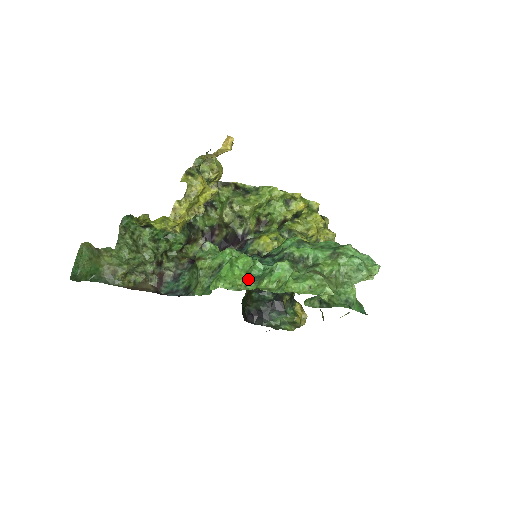
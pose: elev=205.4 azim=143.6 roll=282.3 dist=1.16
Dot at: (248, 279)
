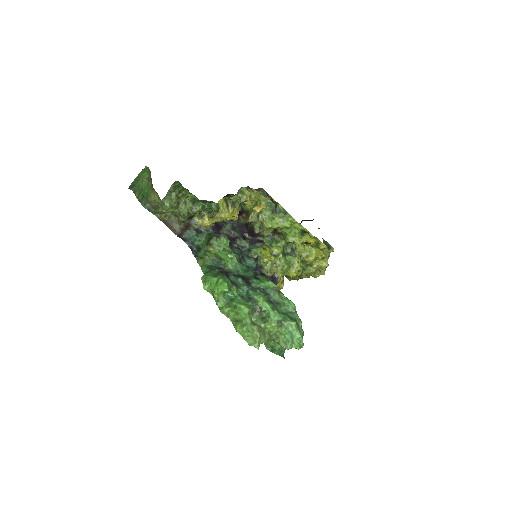
Dot at: (222, 297)
